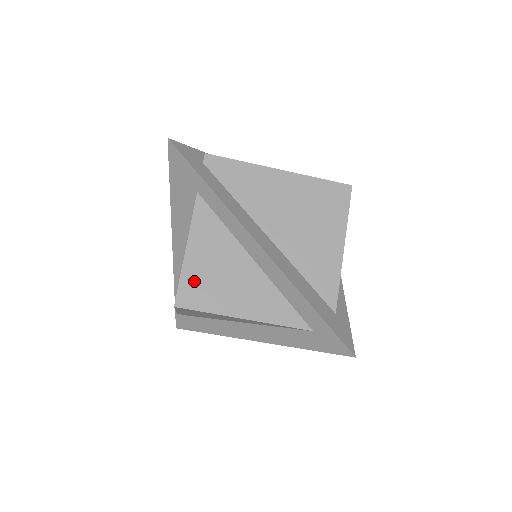
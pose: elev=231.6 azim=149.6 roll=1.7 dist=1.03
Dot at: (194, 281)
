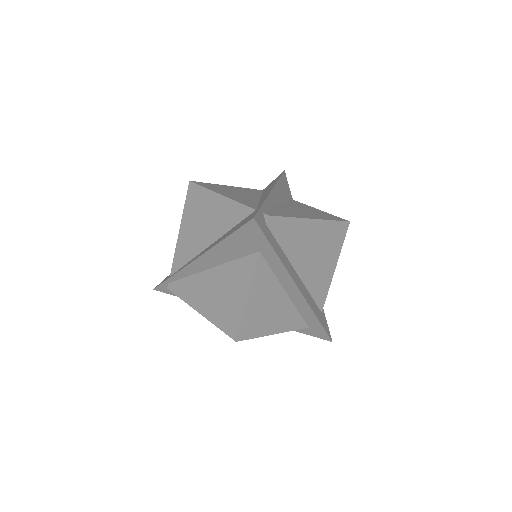
Dot at: (250, 320)
